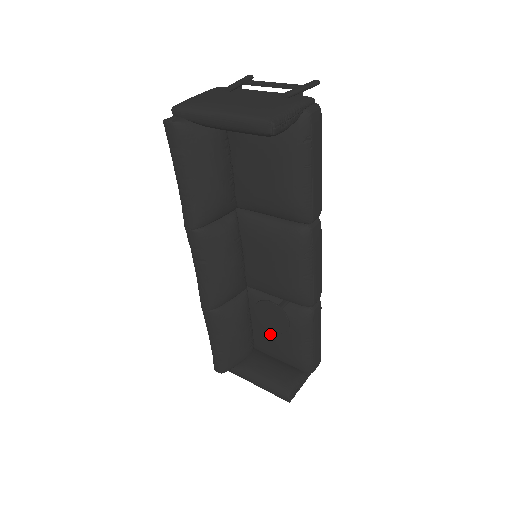
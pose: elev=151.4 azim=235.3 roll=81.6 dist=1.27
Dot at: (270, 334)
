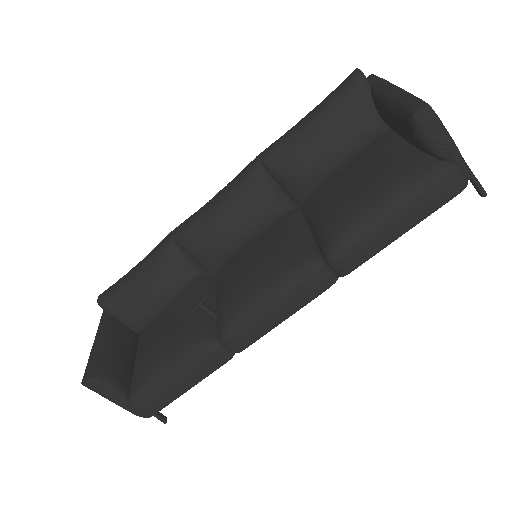
Dot at: (166, 328)
